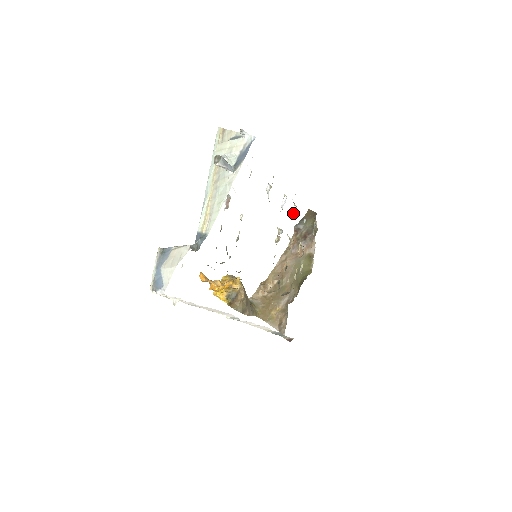
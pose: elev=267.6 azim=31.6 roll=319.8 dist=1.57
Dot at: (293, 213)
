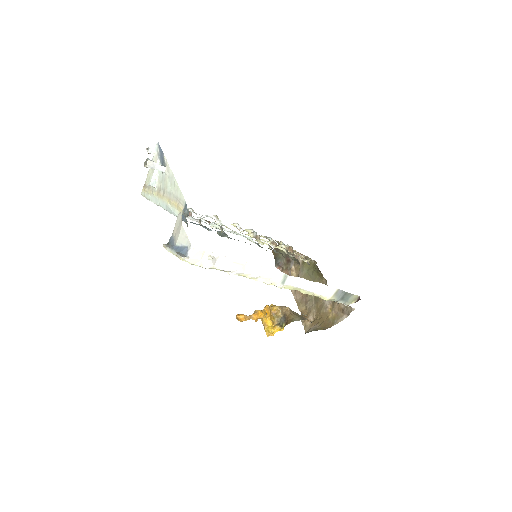
Dot at: occluded
